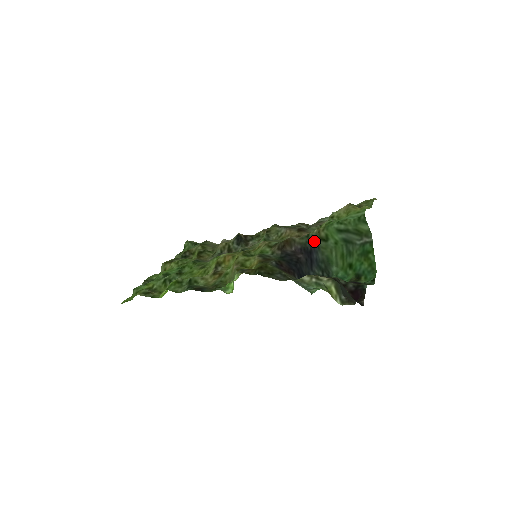
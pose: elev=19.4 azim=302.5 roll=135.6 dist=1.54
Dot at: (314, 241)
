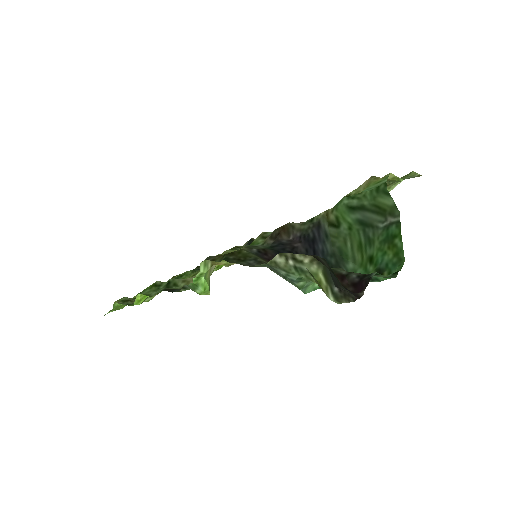
Dot at: (319, 226)
